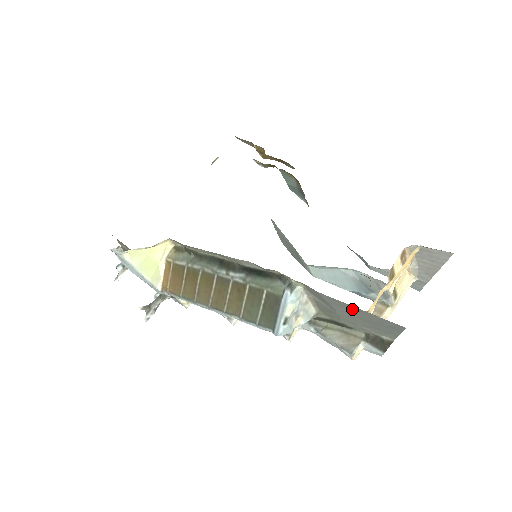
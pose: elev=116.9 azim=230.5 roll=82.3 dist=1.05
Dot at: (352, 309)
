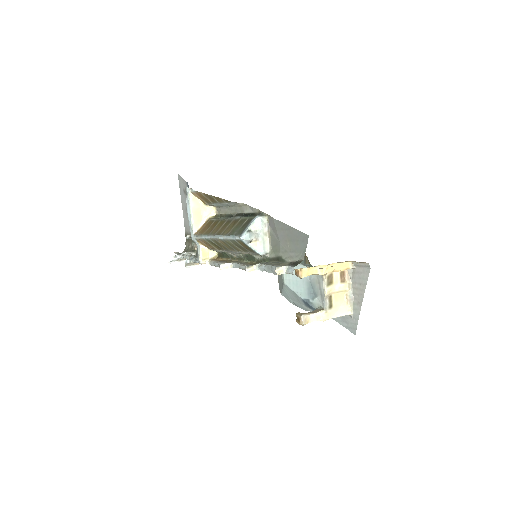
Dot at: (286, 229)
